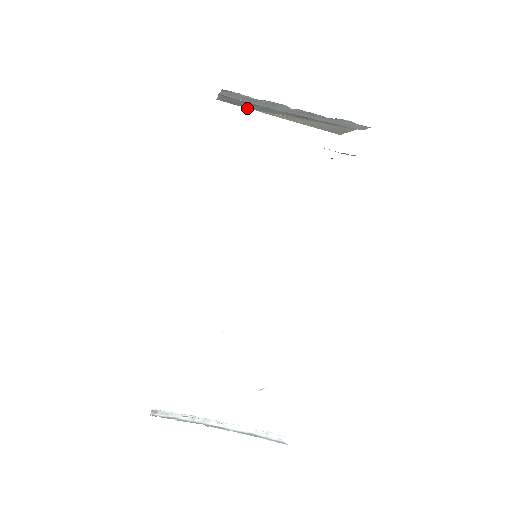
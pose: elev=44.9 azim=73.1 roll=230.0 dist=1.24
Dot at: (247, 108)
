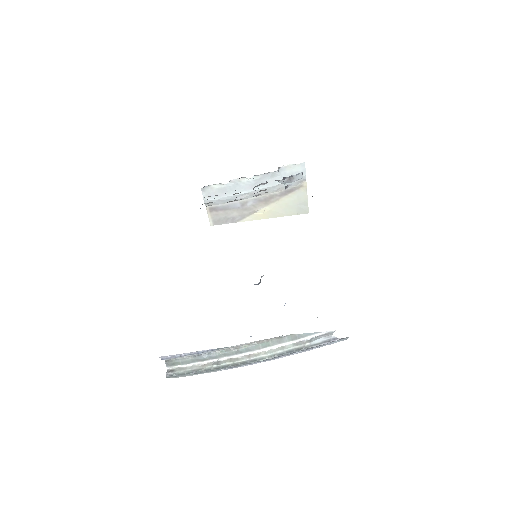
Dot at: occluded
